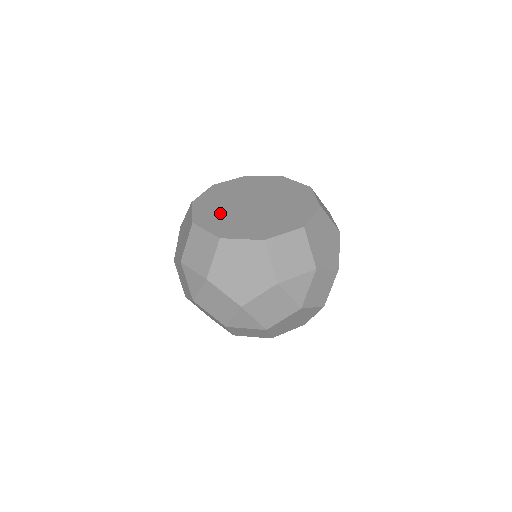
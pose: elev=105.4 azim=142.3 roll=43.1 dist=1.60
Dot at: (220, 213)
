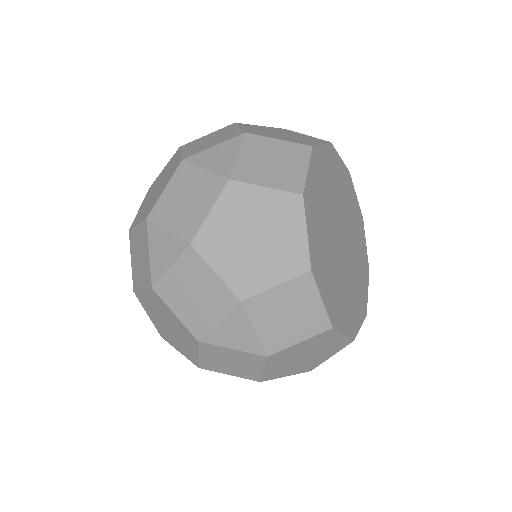
Dot at: occluded
